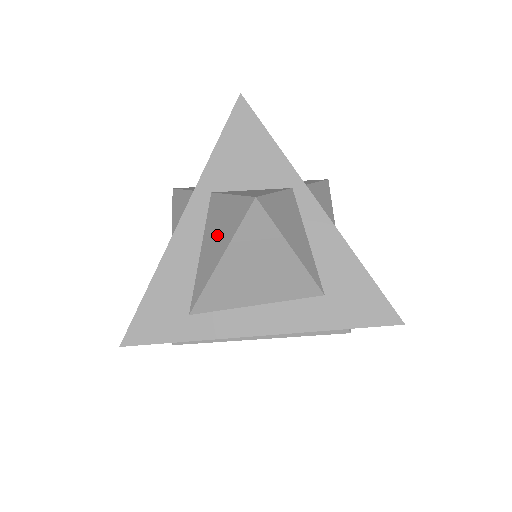
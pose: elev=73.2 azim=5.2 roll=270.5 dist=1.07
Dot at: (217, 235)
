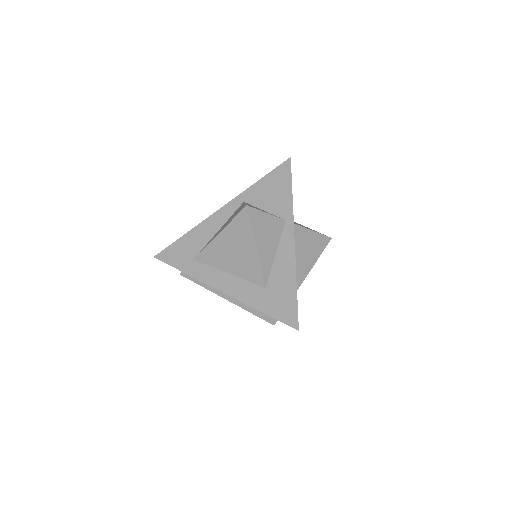
Dot at: occluded
